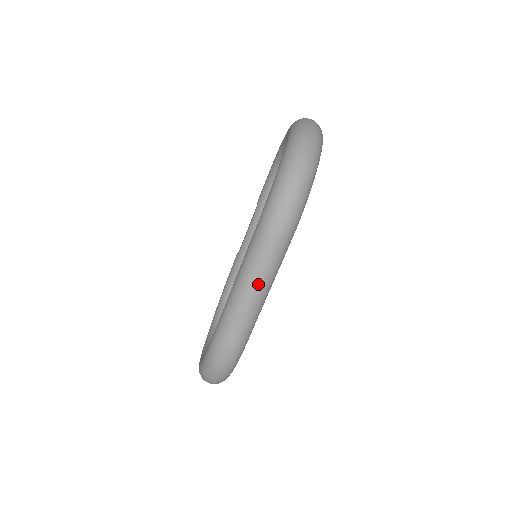
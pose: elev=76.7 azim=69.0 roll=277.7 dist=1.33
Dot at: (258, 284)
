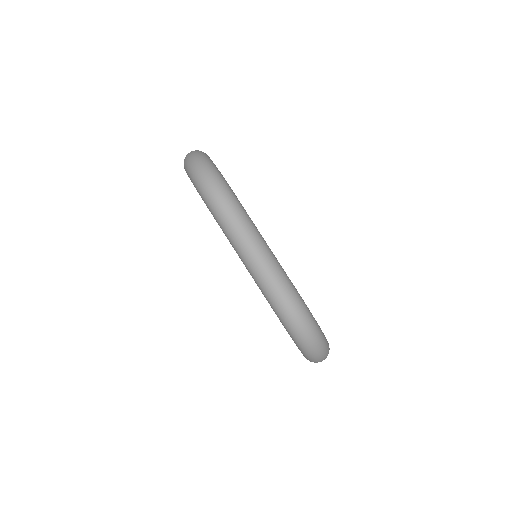
Dot at: (250, 241)
